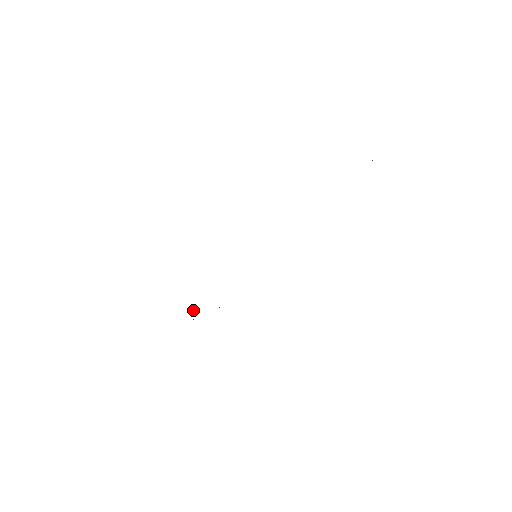
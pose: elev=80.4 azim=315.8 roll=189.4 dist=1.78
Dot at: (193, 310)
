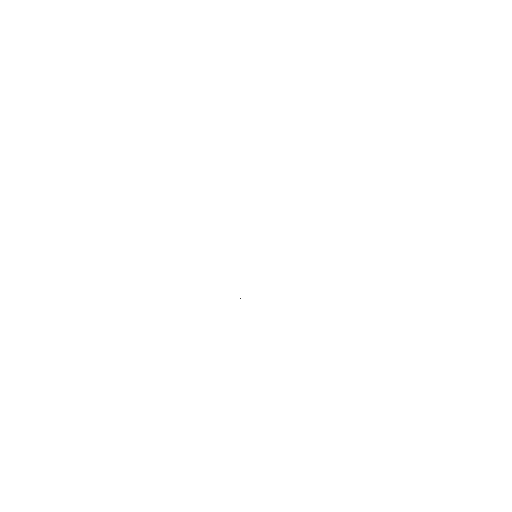
Dot at: occluded
